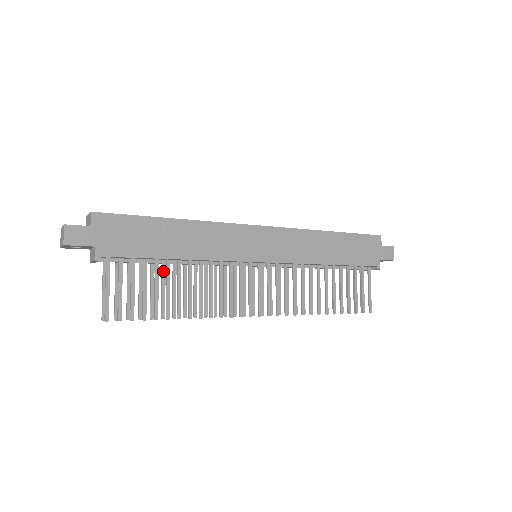
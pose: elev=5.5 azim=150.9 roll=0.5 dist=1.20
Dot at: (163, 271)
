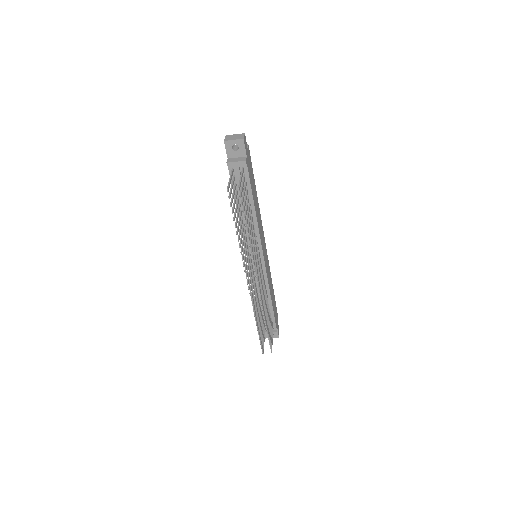
Dot at: occluded
